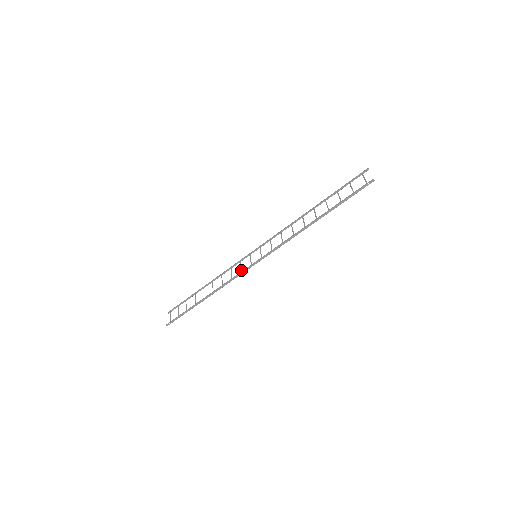
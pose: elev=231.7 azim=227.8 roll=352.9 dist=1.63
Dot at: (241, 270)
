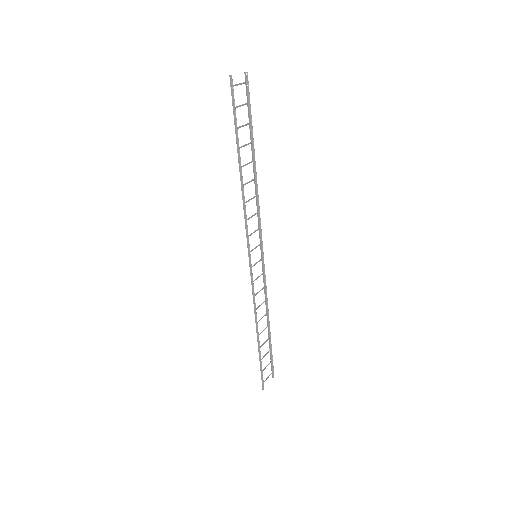
Dot at: (253, 281)
